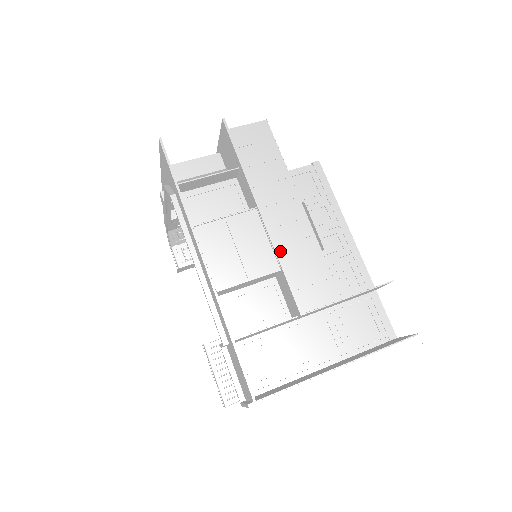
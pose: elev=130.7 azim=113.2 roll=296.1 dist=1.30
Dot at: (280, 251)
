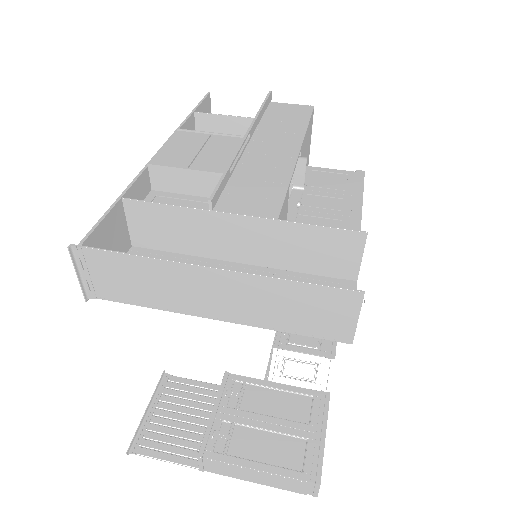
Dot at: (242, 166)
